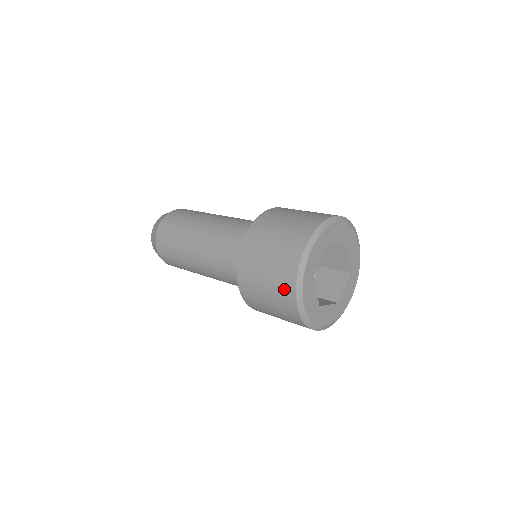
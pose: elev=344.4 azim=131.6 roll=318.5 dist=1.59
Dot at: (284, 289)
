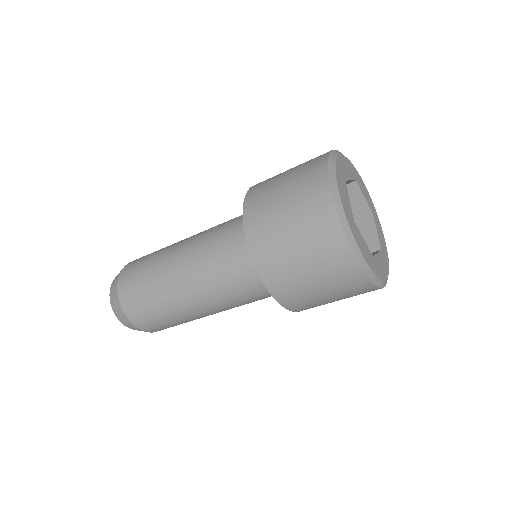
Dot at: (332, 251)
